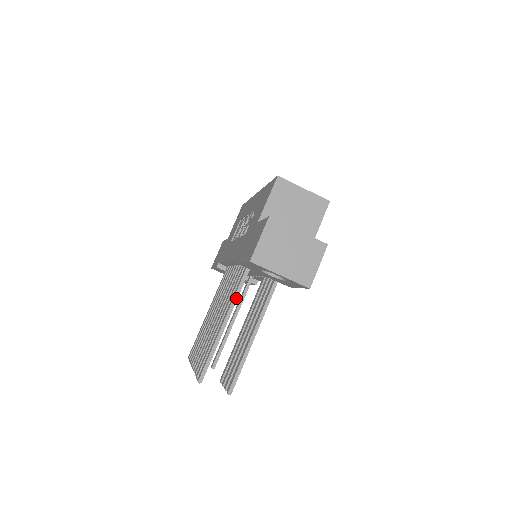
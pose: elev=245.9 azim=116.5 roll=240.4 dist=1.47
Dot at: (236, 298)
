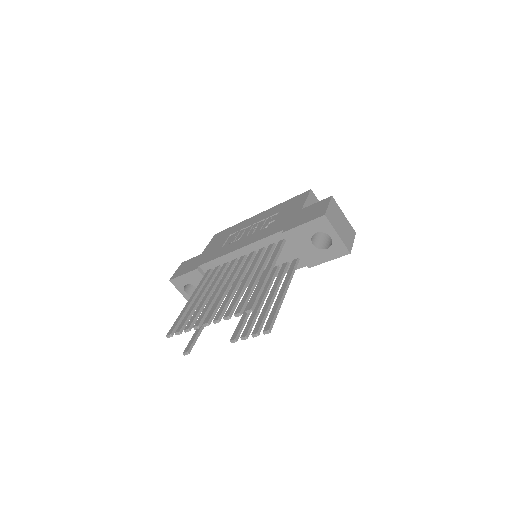
Dot at: (276, 259)
